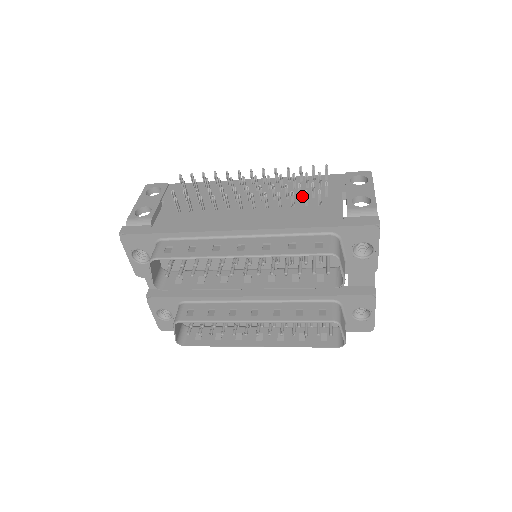
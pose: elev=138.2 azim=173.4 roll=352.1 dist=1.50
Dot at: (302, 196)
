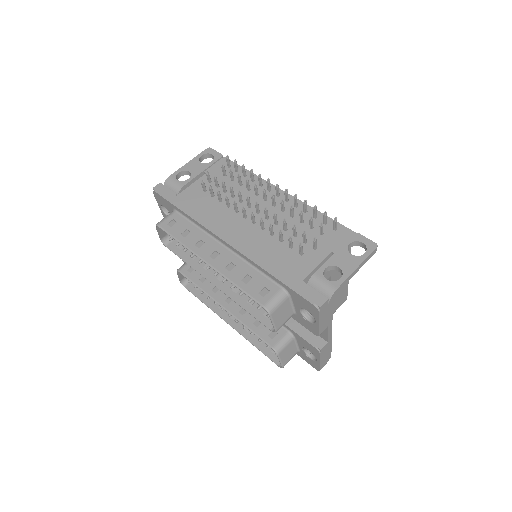
Dot at: (298, 235)
